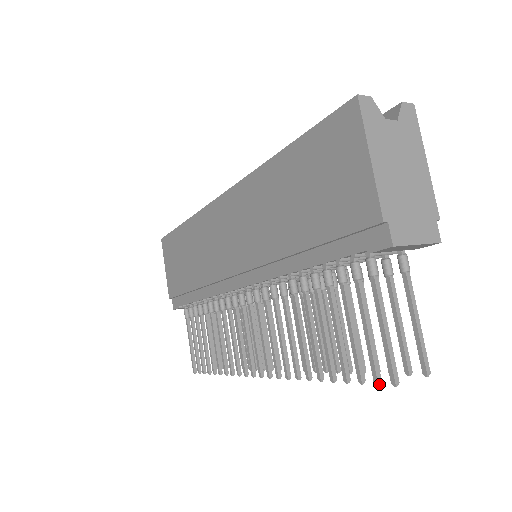
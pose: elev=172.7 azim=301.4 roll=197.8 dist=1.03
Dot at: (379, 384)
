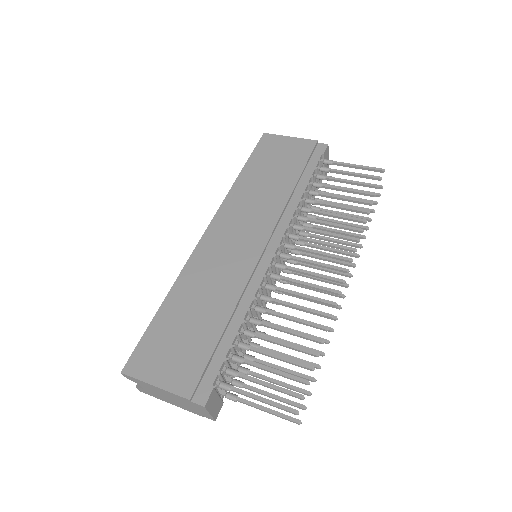
Dot at: occluded
